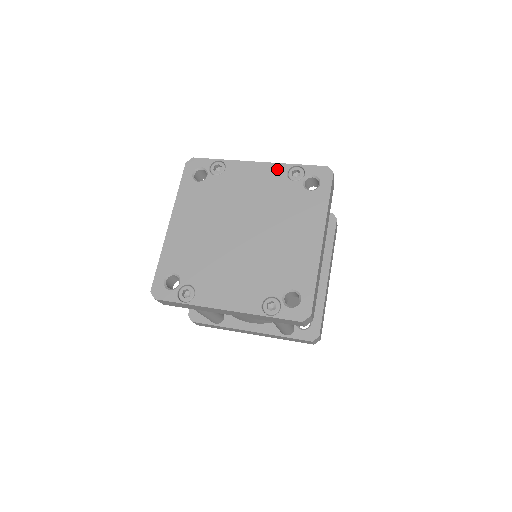
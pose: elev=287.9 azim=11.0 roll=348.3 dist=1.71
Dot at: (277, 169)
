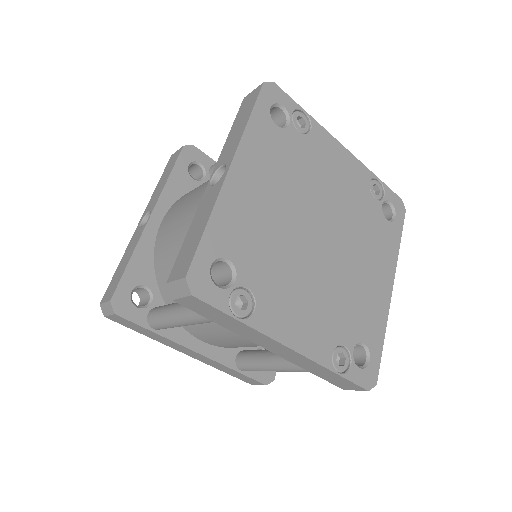
Dot at: (362, 171)
